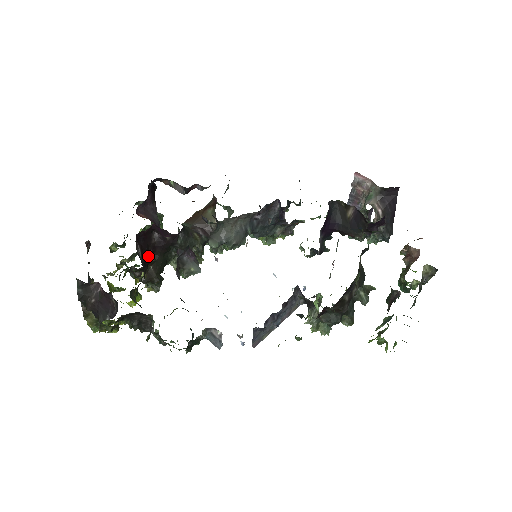
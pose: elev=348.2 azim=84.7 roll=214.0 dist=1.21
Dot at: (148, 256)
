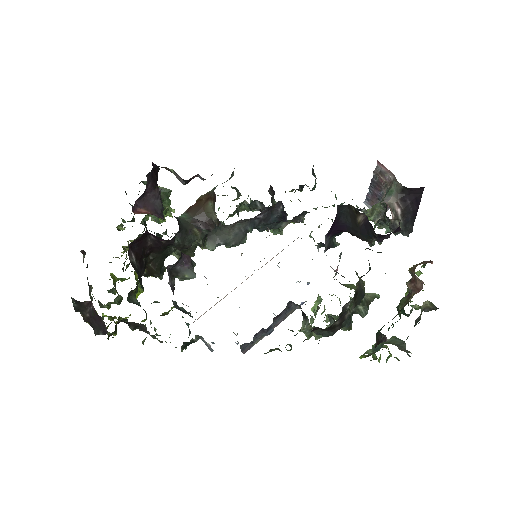
Dot at: (145, 257)
